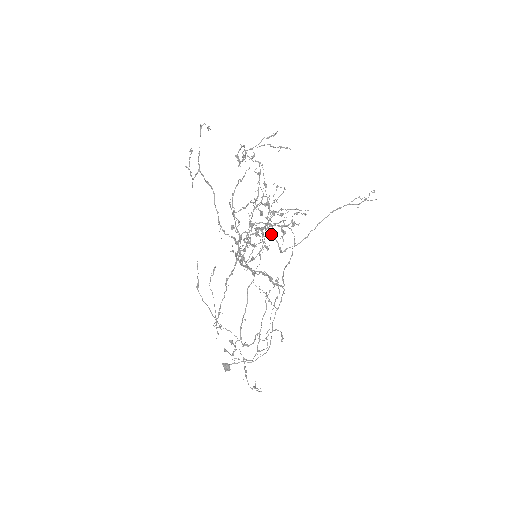
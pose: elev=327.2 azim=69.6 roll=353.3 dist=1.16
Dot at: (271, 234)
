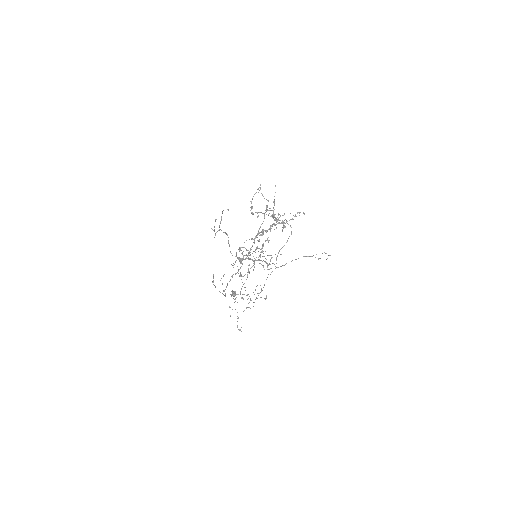
Dot at: occluded
